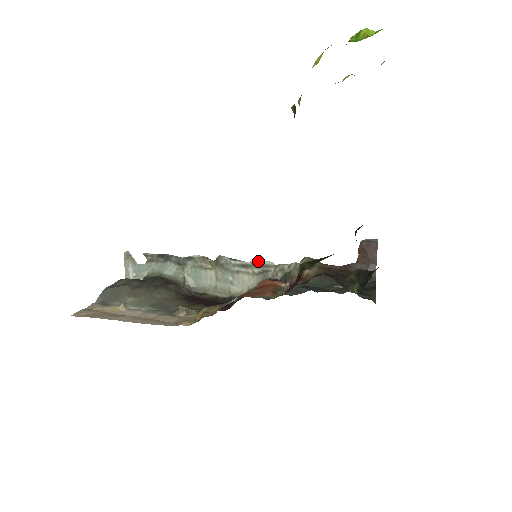
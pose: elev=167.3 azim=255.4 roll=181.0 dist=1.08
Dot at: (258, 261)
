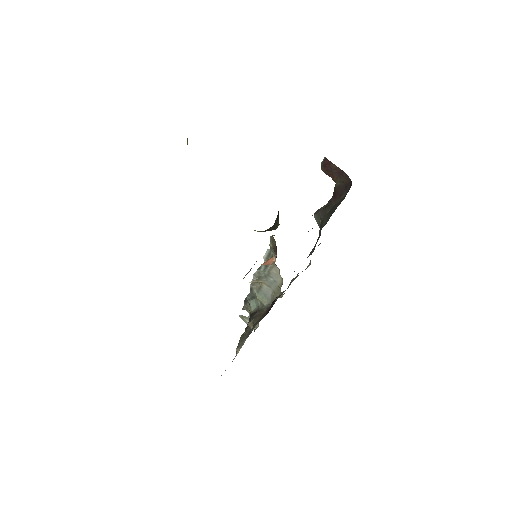
Dot at: (264, 256)
